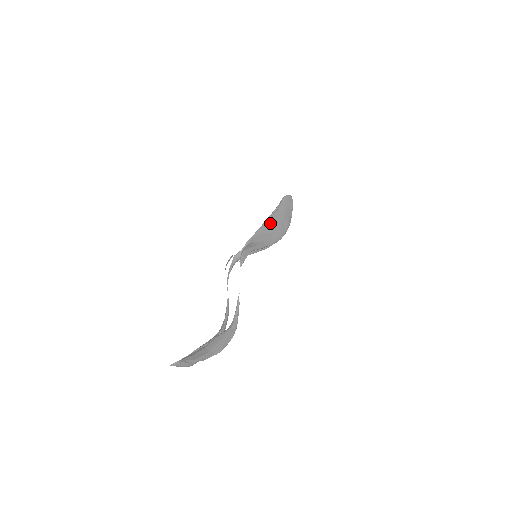
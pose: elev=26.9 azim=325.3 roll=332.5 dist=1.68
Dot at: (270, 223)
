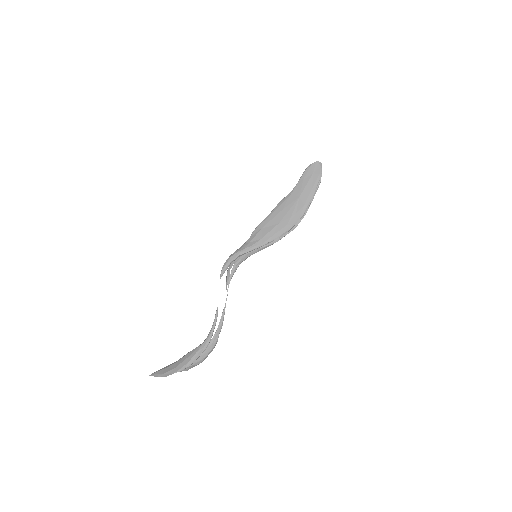
Dot at: (277, 211)
